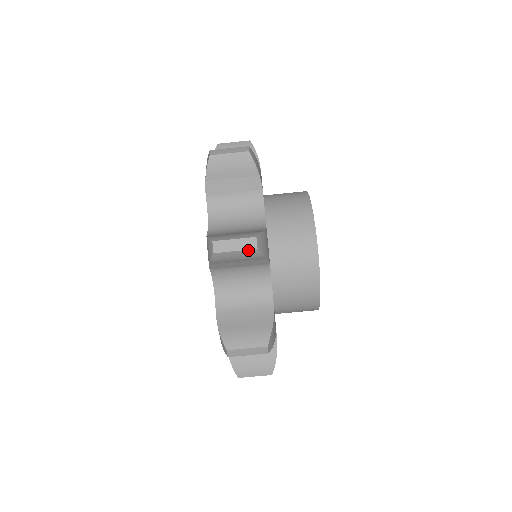
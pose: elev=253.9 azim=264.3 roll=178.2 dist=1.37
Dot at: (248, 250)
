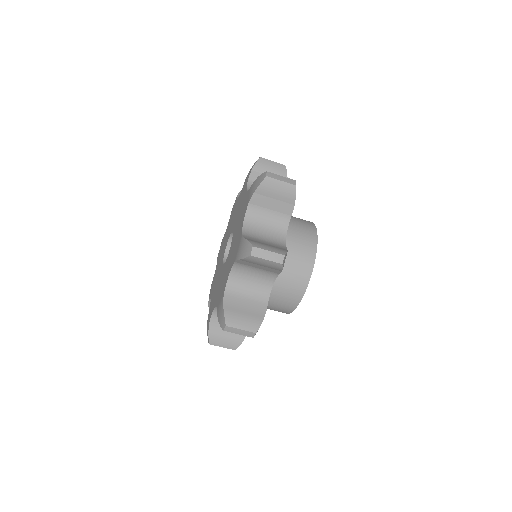
Dot at: (247, 336)
